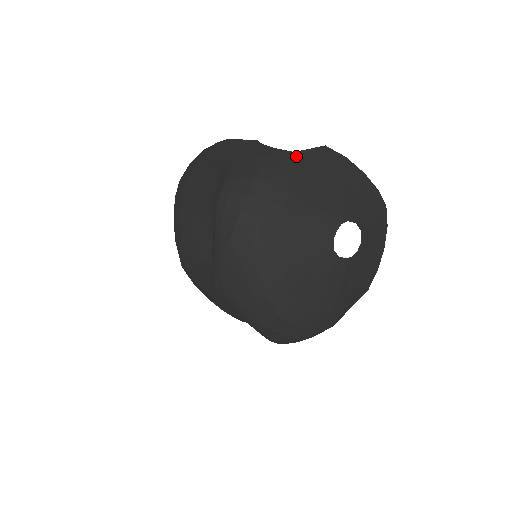
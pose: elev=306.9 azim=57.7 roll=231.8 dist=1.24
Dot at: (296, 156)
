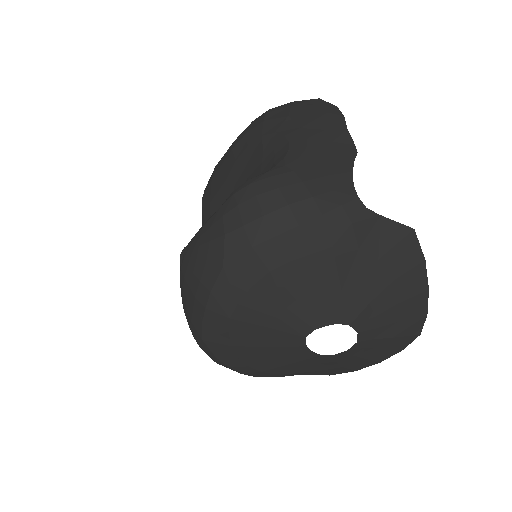
Dot at: (364, 217)
